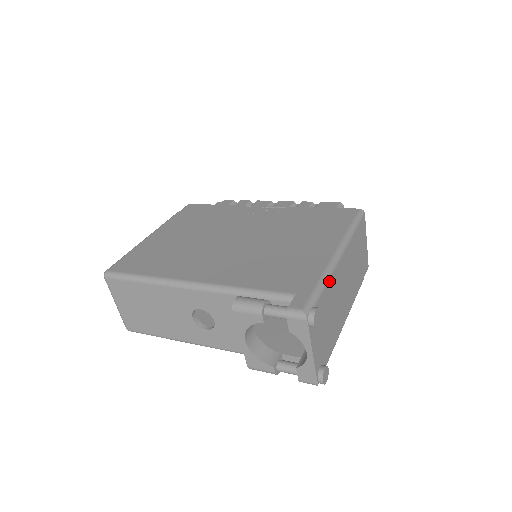
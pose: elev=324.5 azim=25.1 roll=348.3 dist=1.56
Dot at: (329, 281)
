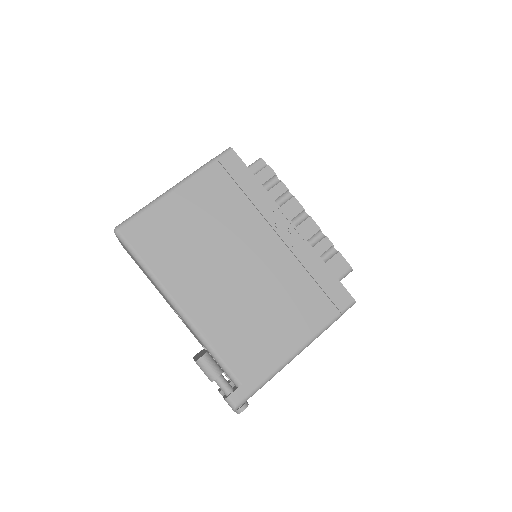
Dot at: (273, 376)
